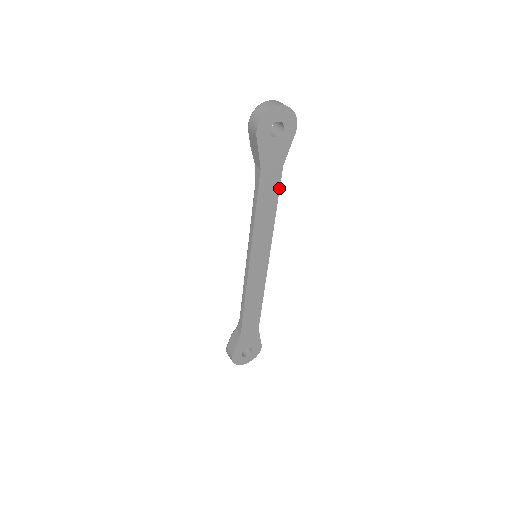
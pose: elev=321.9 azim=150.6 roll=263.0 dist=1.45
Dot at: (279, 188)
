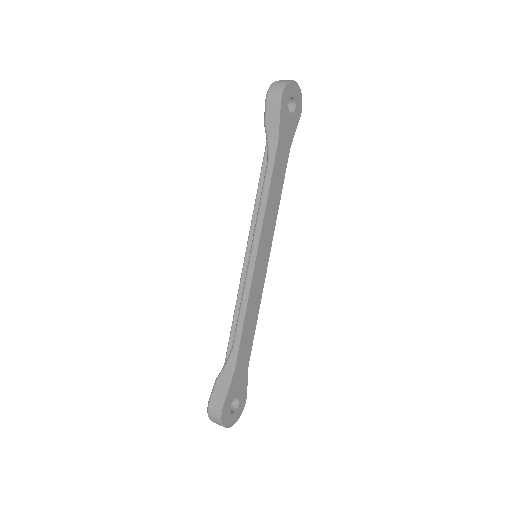
Dot at: (285, 172)
